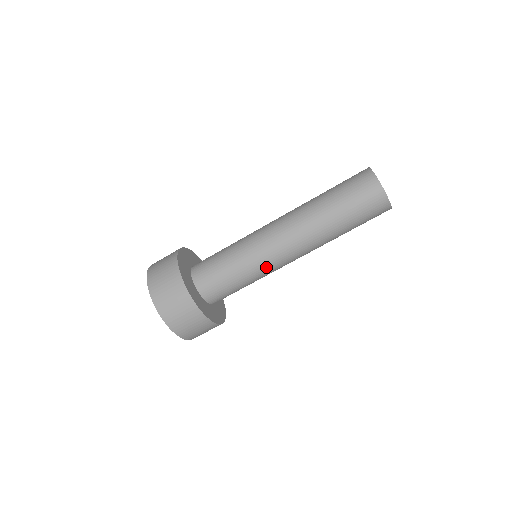
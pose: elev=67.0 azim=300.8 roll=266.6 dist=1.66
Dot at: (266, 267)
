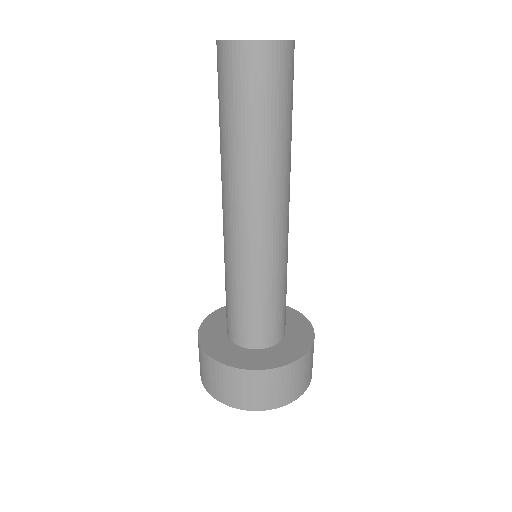
Dot at: (256, 261)
